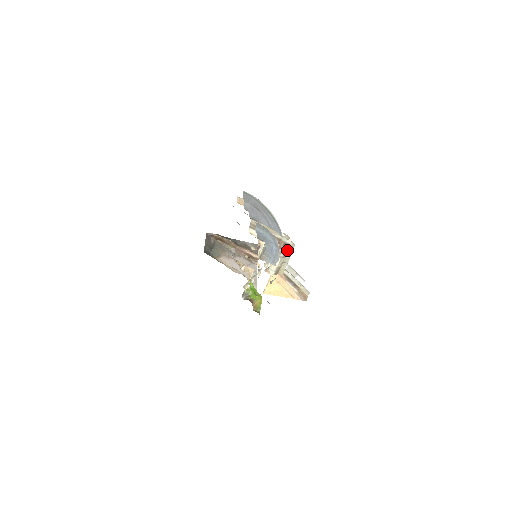
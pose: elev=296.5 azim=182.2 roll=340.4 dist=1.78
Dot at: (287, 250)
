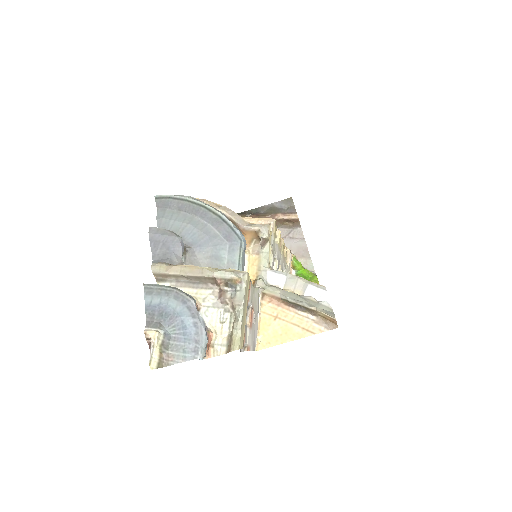
Dot at: (234, 292)
